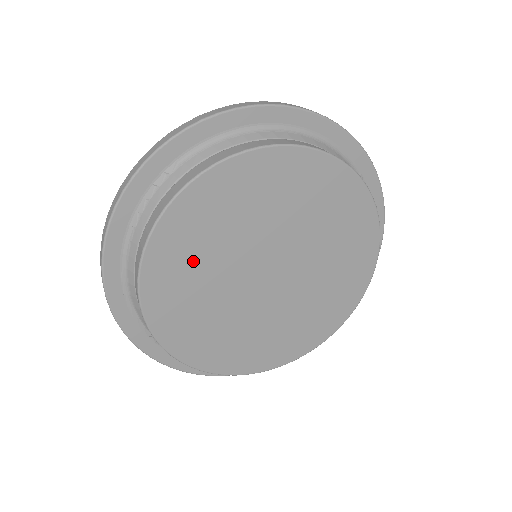
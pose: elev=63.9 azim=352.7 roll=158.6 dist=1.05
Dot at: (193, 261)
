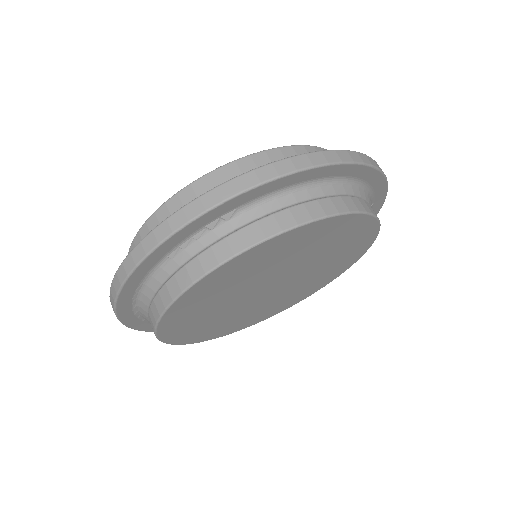
Dot at: (219, 291)
